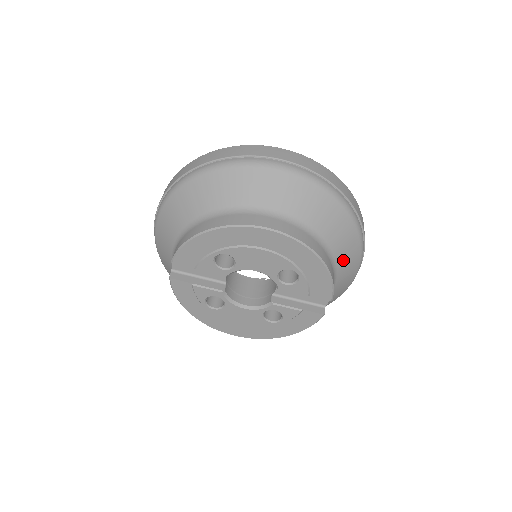
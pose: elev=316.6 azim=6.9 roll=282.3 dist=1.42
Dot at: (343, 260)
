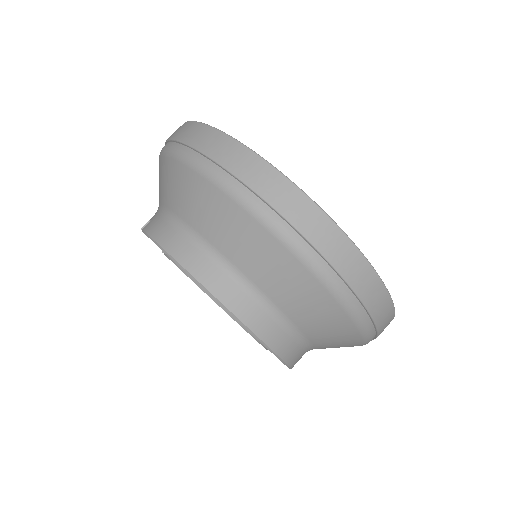
Dot at: occluded
